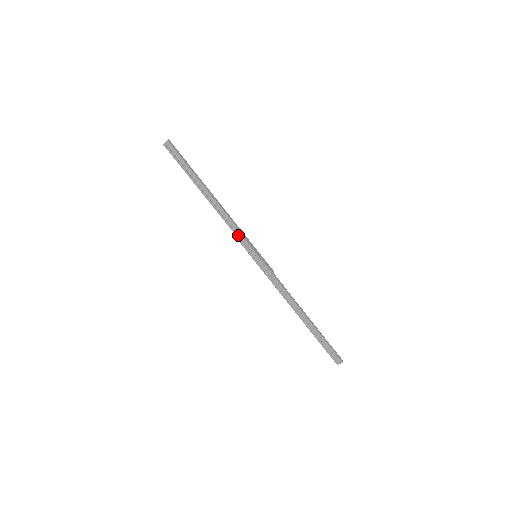
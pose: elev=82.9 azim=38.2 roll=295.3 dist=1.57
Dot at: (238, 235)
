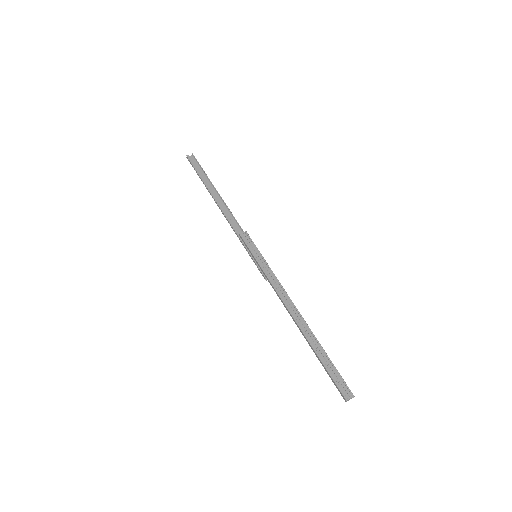
Dot at: occluded
